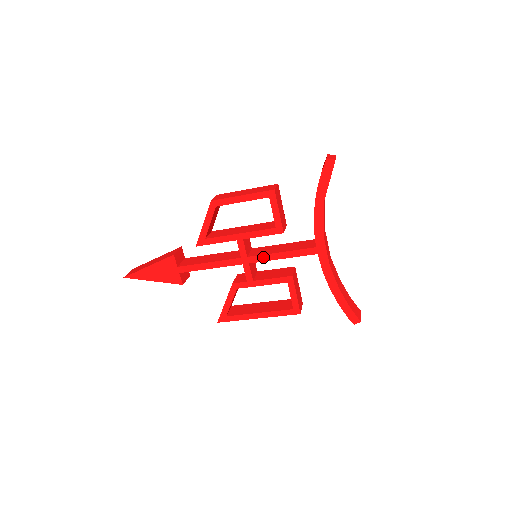
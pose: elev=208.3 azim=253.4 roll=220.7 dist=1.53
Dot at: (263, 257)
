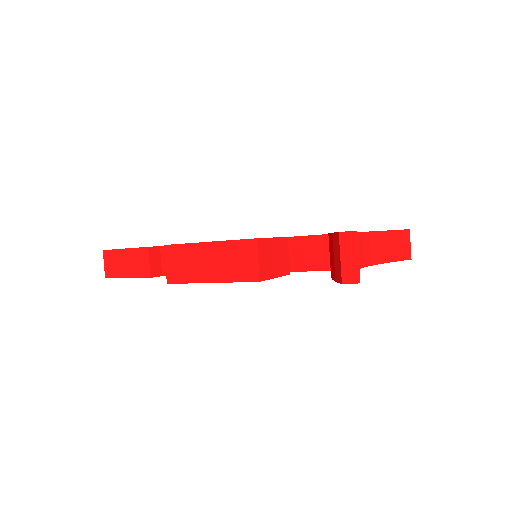
Dot at: occluded
